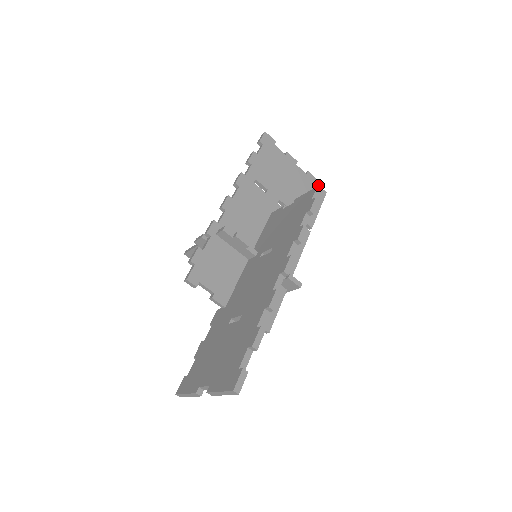
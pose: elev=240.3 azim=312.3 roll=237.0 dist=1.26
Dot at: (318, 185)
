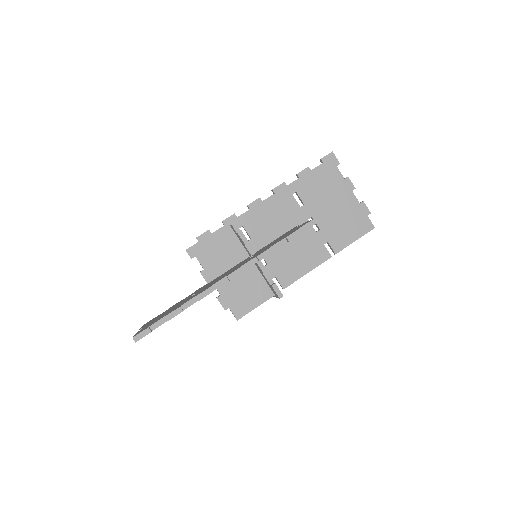
Dot at: (368, 217)
